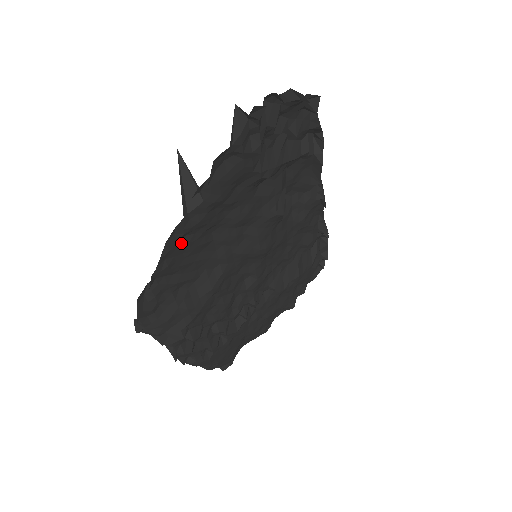
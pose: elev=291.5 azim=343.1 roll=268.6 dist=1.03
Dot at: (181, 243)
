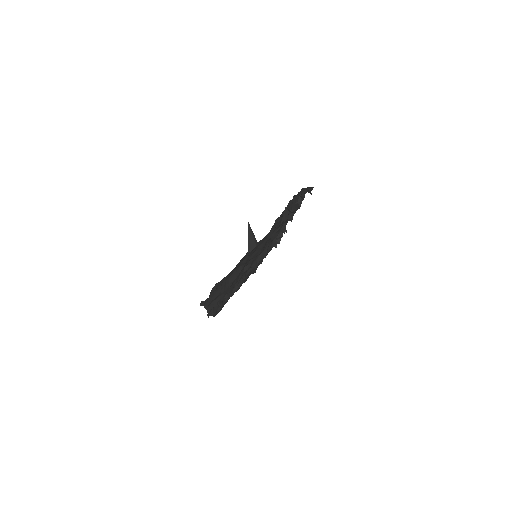
Dot at: occluded
